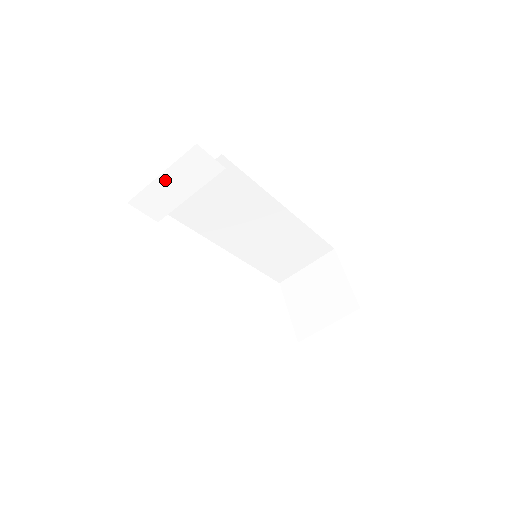
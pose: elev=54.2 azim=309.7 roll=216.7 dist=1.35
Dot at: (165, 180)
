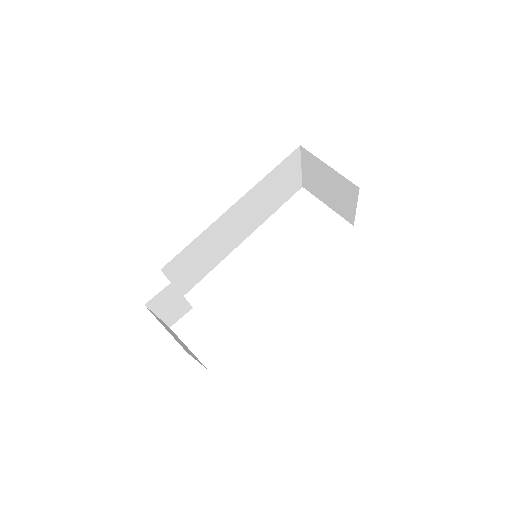
Dot at: (163, 313)
